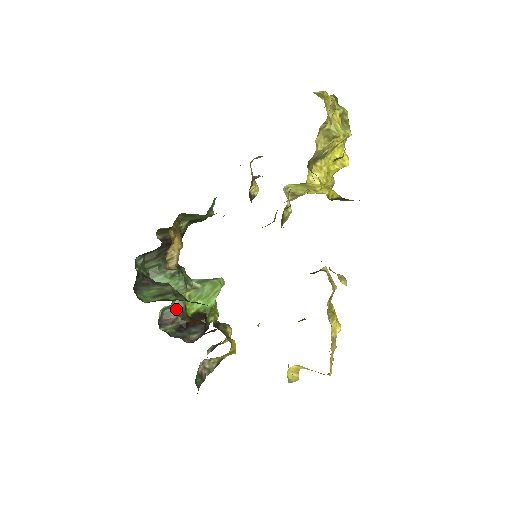
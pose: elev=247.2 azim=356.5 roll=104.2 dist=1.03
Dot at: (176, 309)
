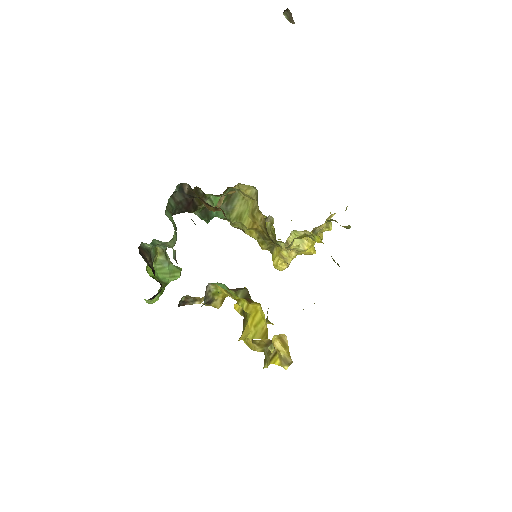
Dot at: (150, 255)
